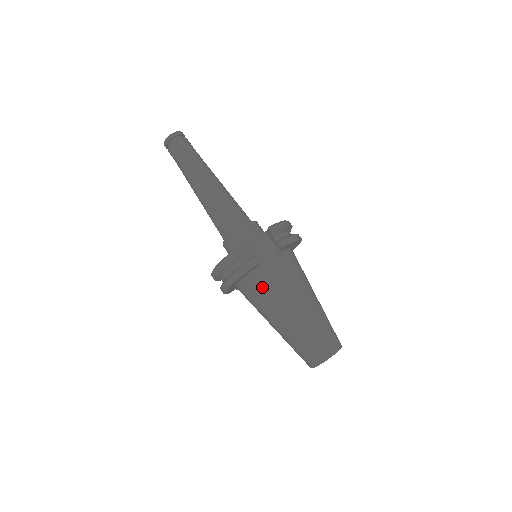
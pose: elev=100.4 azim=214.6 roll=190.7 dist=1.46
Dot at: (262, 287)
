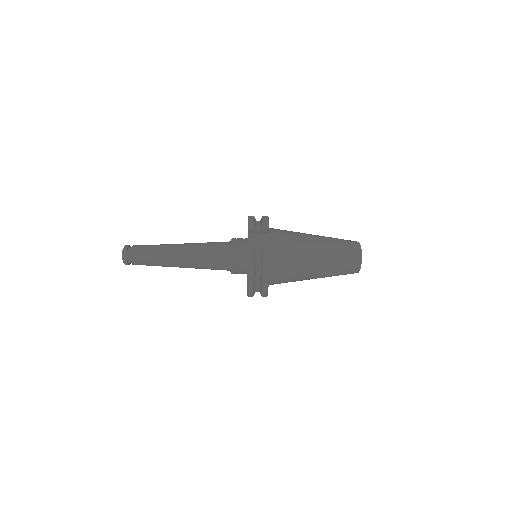
Dot at: (285, 263)
